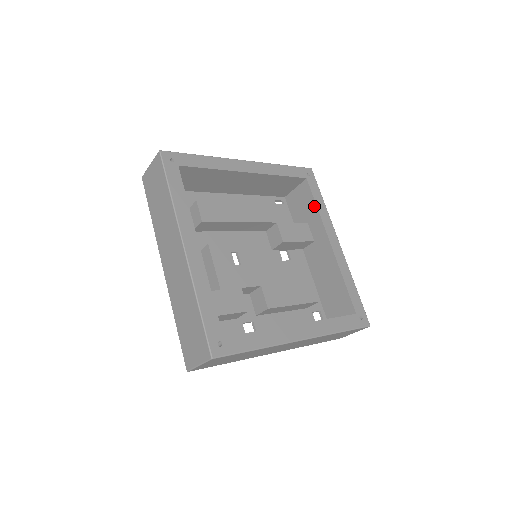
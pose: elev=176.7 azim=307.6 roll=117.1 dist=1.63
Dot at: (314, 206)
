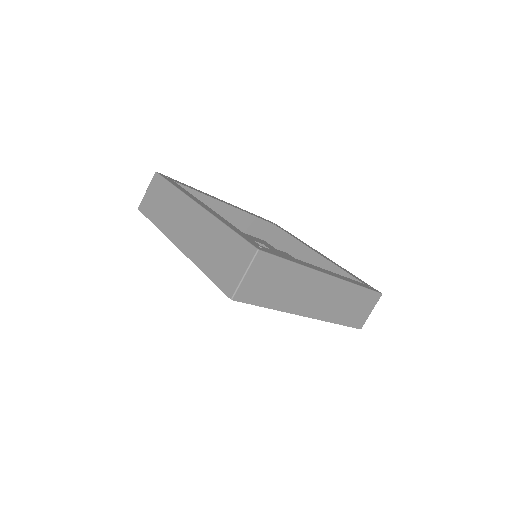
Dot at: (289, 237)
